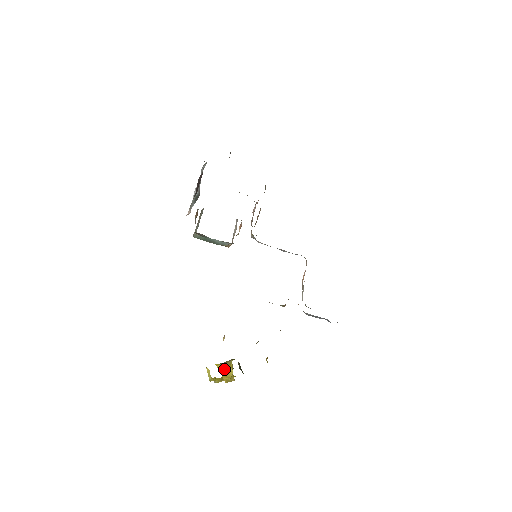
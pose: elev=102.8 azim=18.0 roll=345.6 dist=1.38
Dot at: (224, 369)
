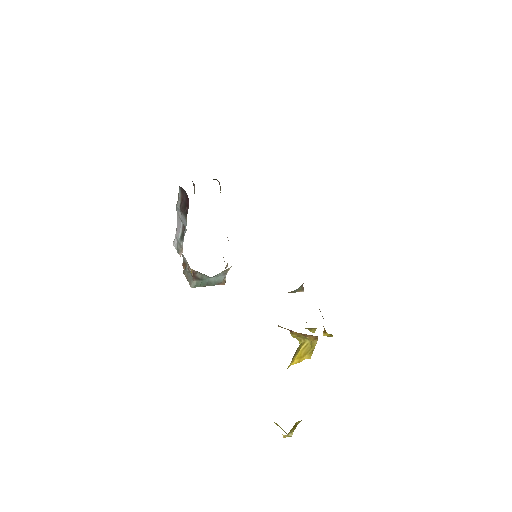
Dot at: (299, 353)
